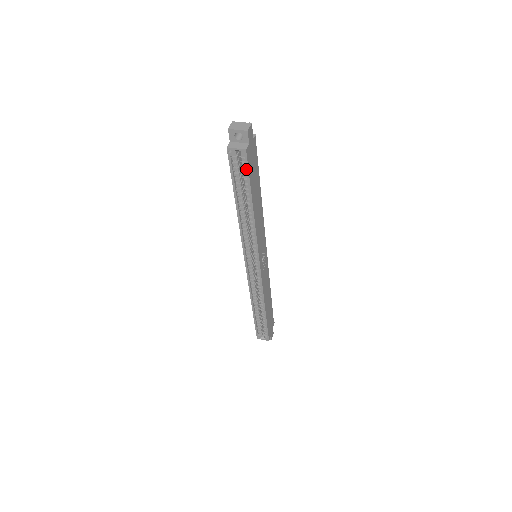
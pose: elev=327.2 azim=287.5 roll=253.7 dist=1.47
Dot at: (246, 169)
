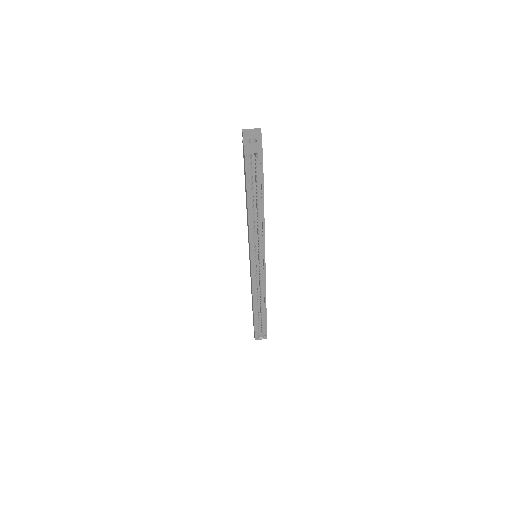
Dot at: (261, 170)
